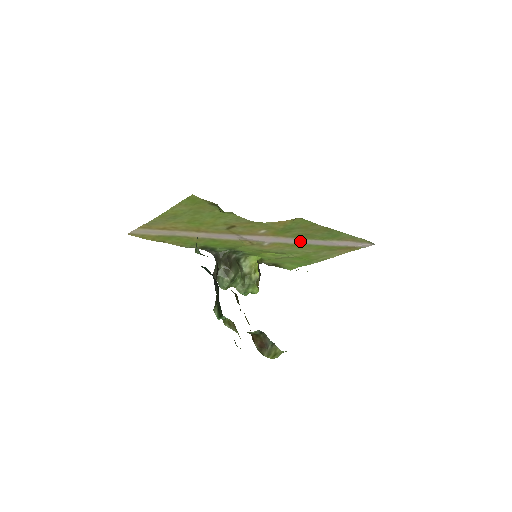
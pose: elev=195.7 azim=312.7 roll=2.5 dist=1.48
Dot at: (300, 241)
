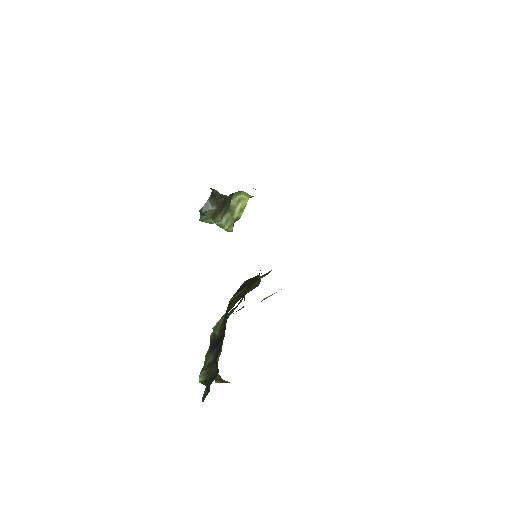
Dot at: occluded
